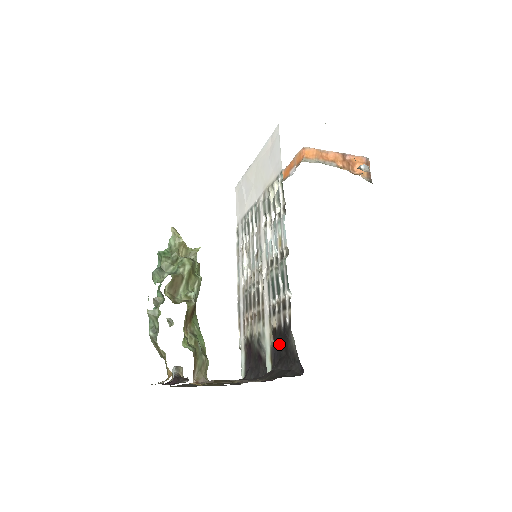
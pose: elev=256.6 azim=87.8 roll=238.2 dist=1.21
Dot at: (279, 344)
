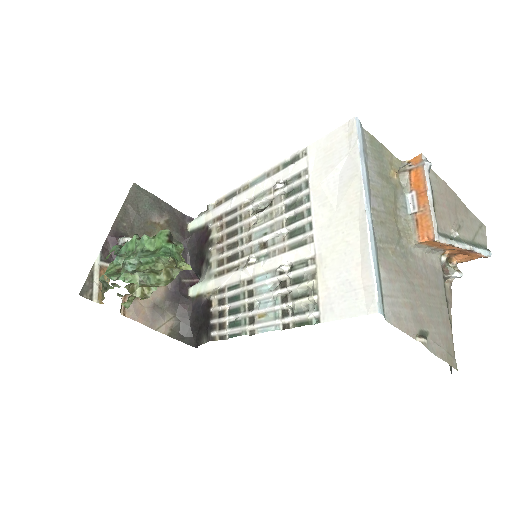
Dot at: (203, 315)
